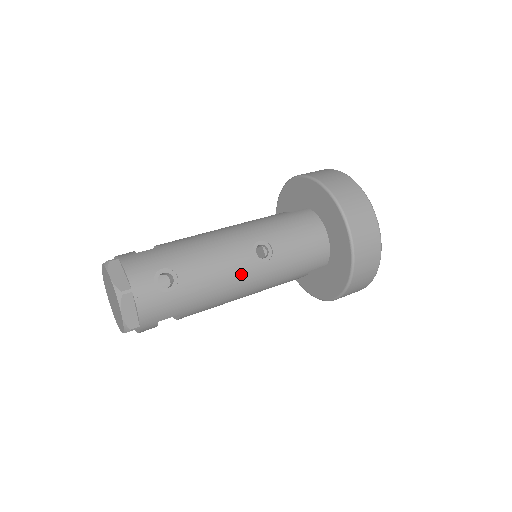
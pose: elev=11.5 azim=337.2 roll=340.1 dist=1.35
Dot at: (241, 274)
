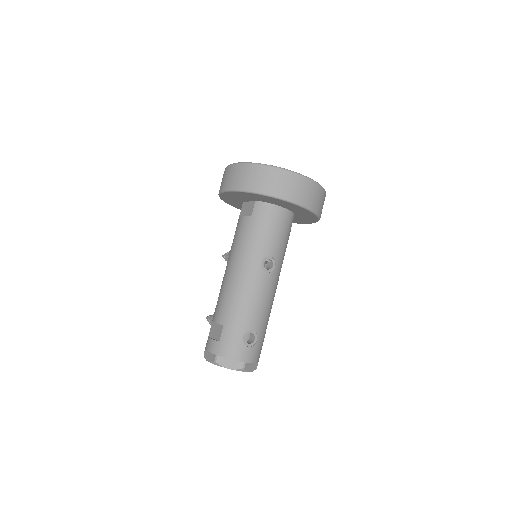
Dot at: (272, 287)
